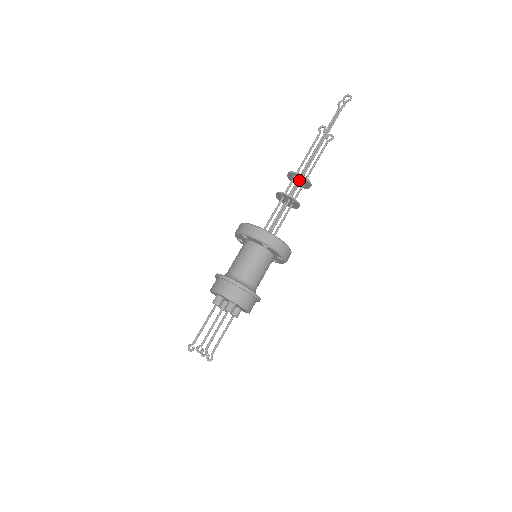
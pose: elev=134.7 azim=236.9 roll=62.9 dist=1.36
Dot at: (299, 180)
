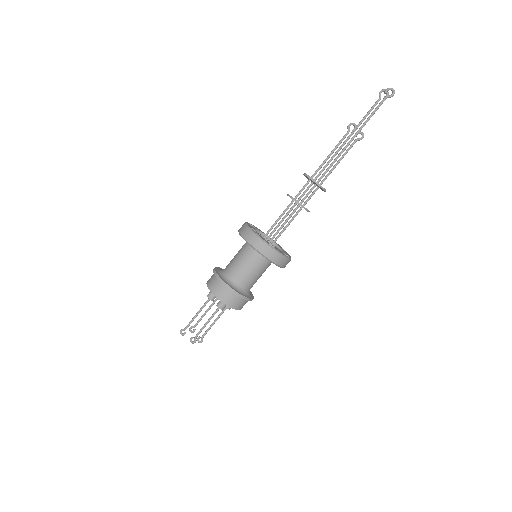
Dot at: occluded
